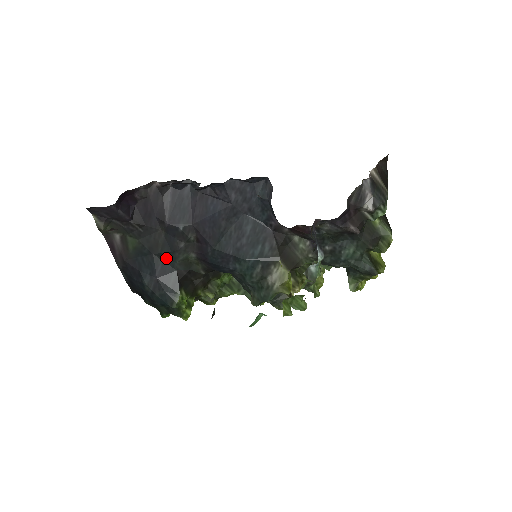
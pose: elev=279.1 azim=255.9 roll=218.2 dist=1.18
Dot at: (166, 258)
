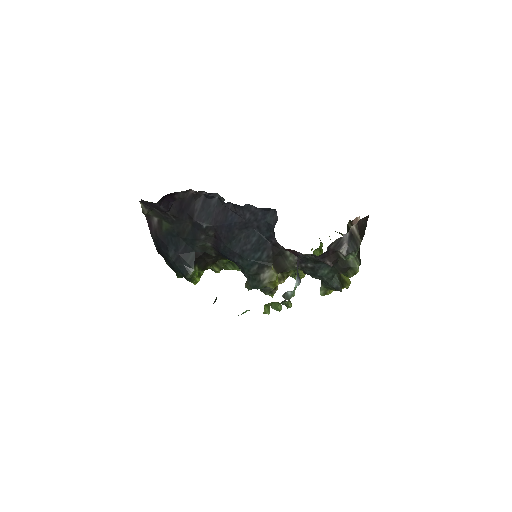
Dot at: (189, 242)
